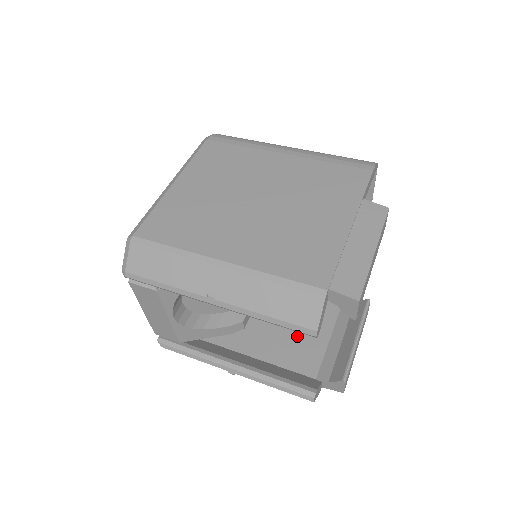
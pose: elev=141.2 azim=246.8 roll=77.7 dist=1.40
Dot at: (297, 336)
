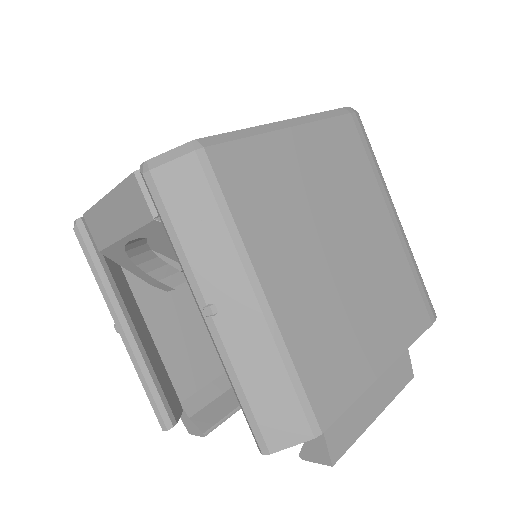
Dot at: (202, 344)
